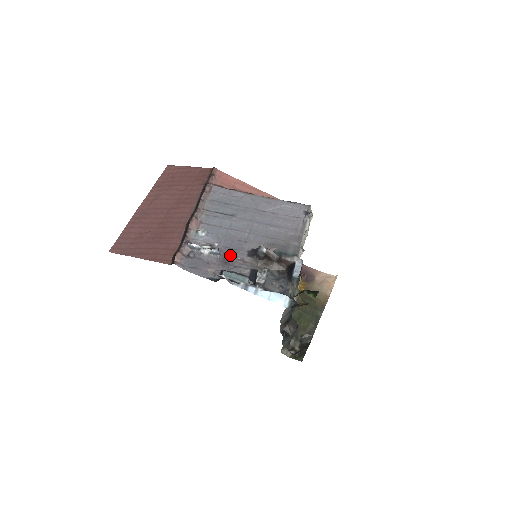
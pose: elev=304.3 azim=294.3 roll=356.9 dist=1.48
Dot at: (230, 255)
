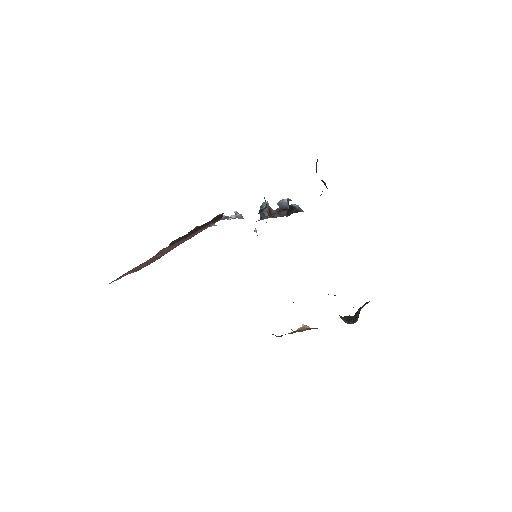
Dot at: occluded
